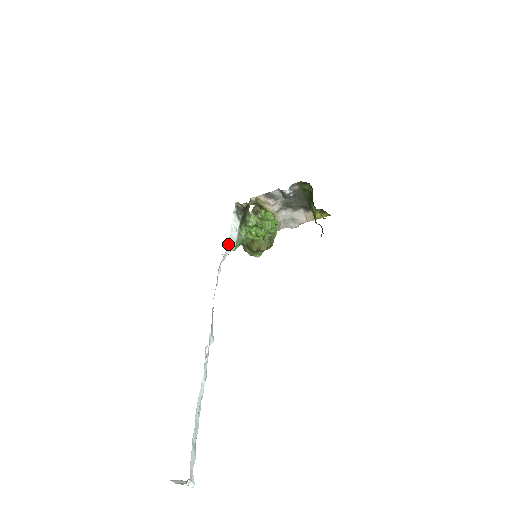
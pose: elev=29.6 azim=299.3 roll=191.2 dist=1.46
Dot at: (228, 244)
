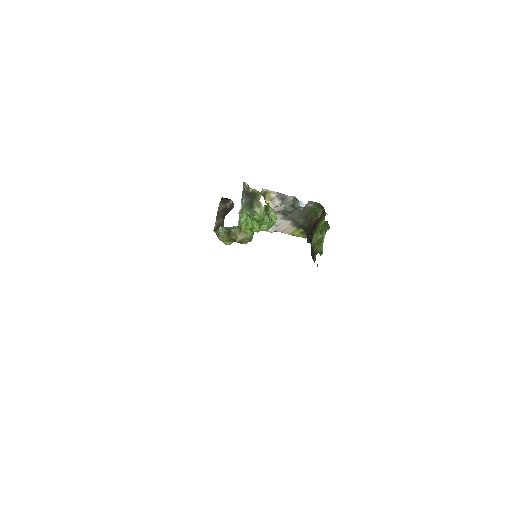
Dot at: occluded
